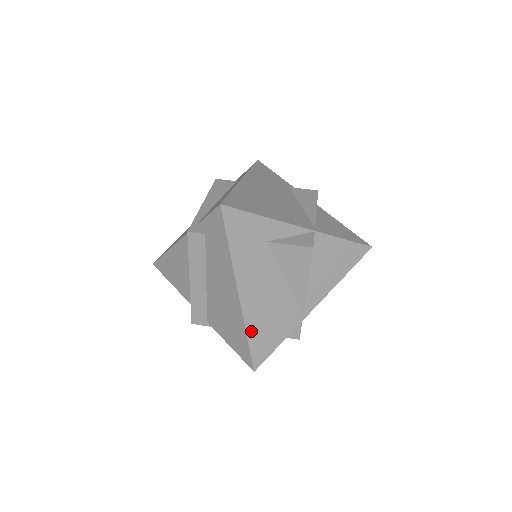
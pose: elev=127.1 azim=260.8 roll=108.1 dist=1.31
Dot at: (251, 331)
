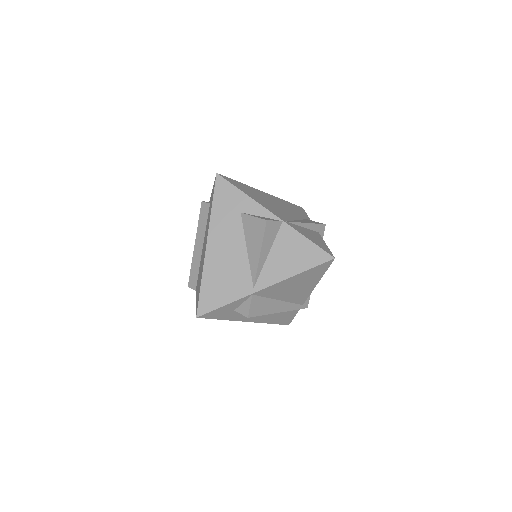
Dot at: (206, 279)
